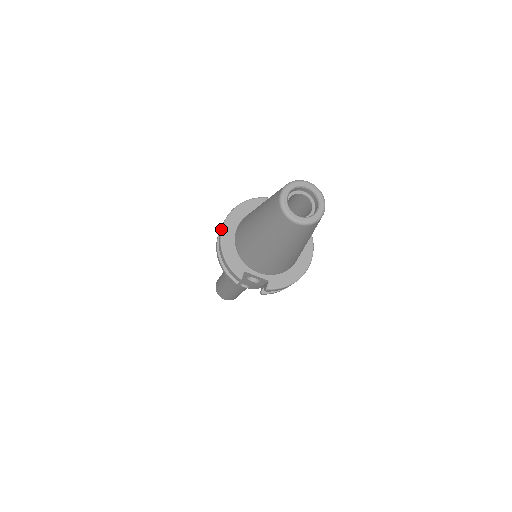
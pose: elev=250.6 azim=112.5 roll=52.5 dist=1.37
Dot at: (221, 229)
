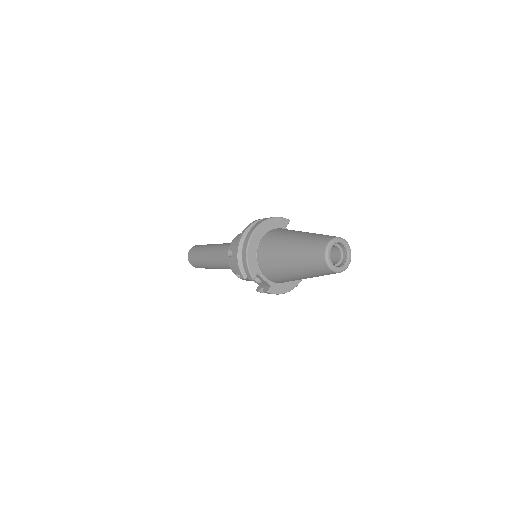
Dot at: (251, 235)
